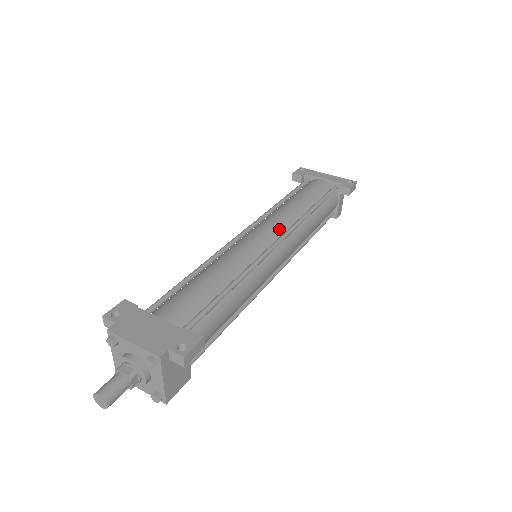
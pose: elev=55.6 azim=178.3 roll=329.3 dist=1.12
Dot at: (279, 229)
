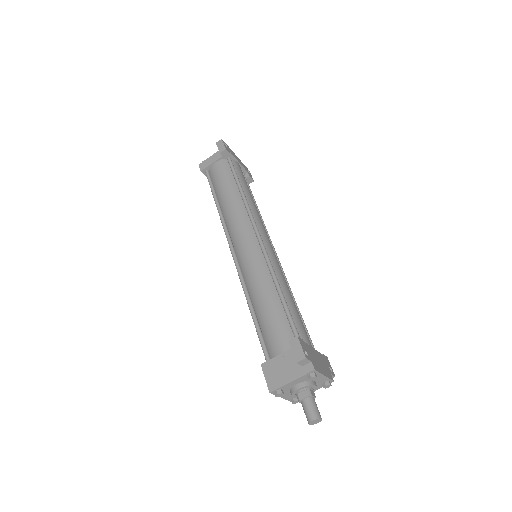
Dot at: occluded
